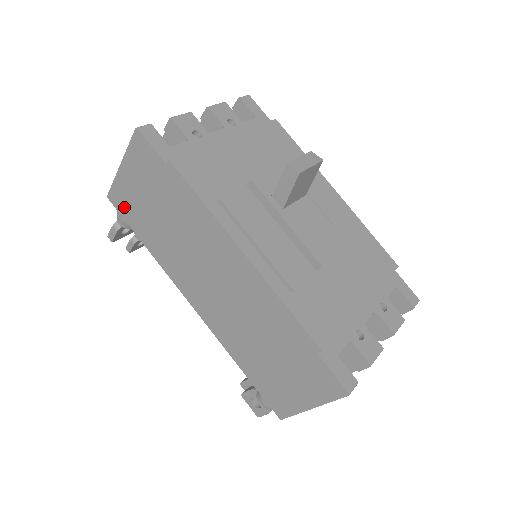
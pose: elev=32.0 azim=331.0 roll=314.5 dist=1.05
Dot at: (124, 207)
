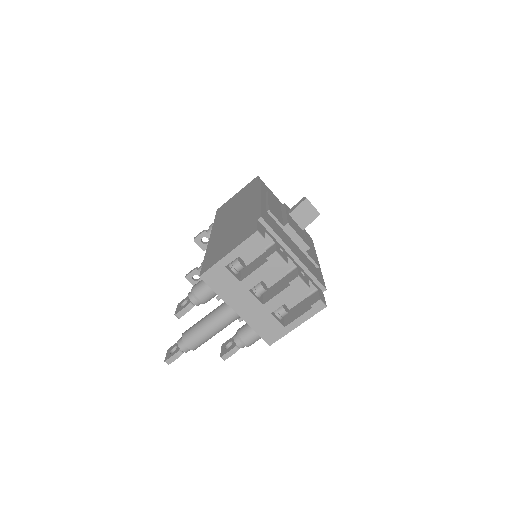
Dot at: (221, 209)
